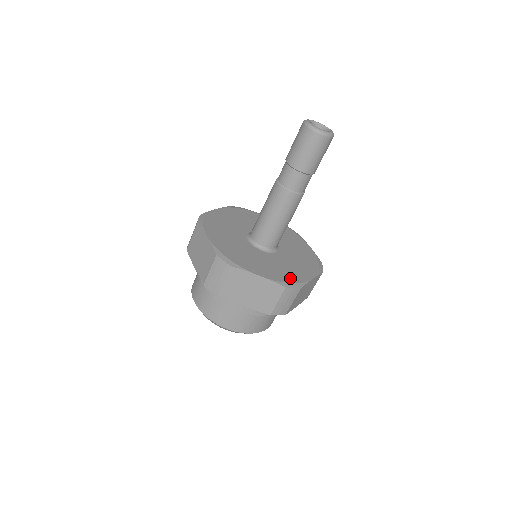
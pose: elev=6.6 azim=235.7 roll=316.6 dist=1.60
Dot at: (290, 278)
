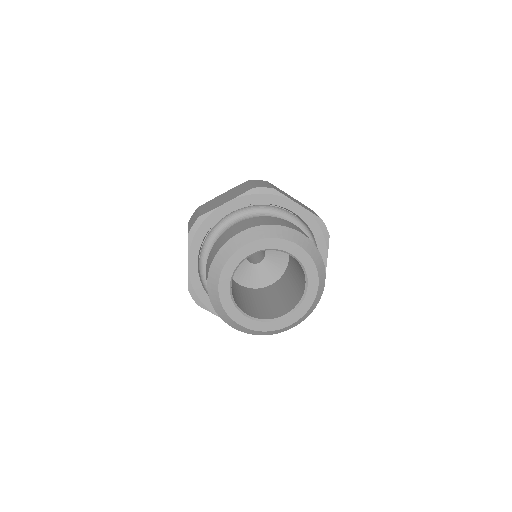
Dot at: occluded
